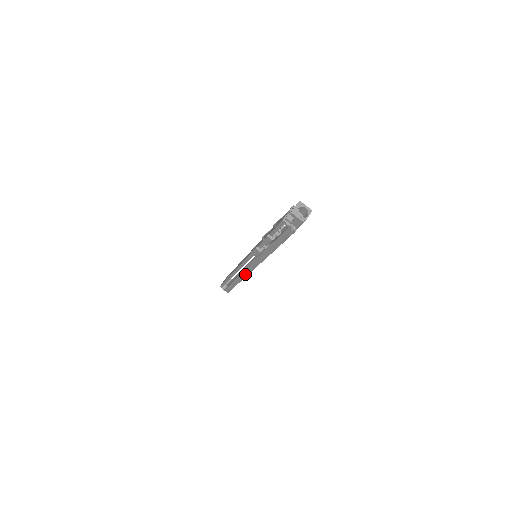
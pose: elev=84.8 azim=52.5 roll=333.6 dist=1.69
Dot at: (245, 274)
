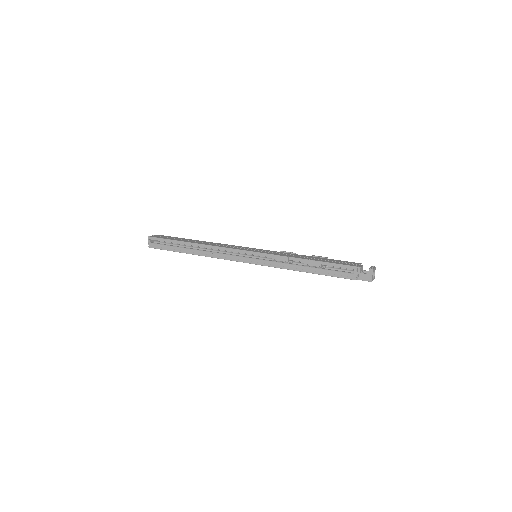
Dot at: (220, 256)
